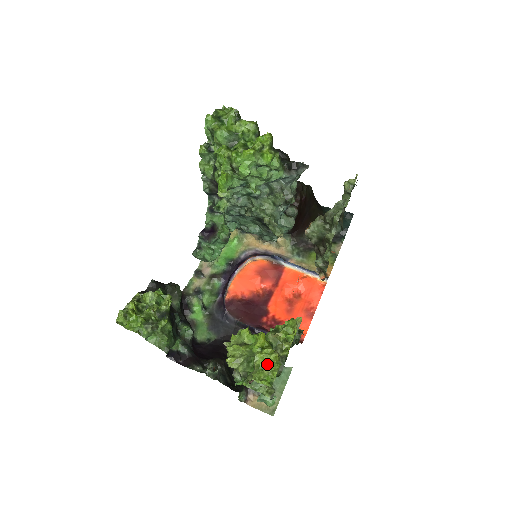
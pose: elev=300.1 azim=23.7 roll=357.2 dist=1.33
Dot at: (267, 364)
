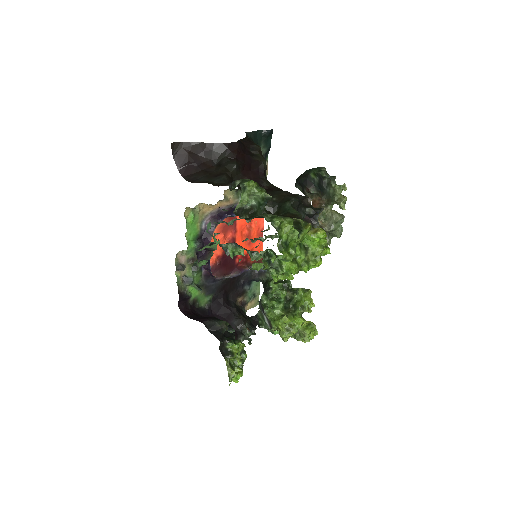
Dot at: (311, 333)
